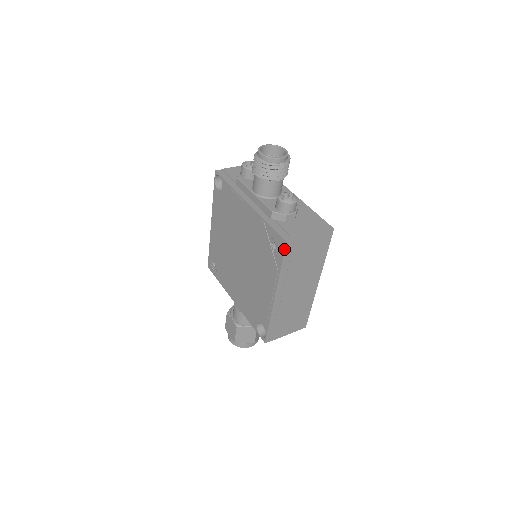
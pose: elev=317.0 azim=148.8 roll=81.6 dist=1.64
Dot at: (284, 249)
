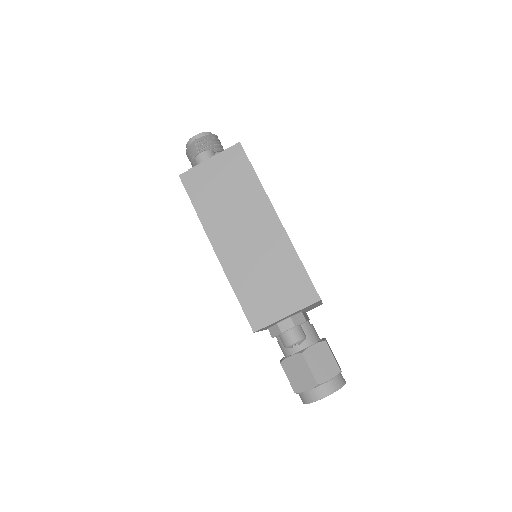
Dot at: (183, 185)
